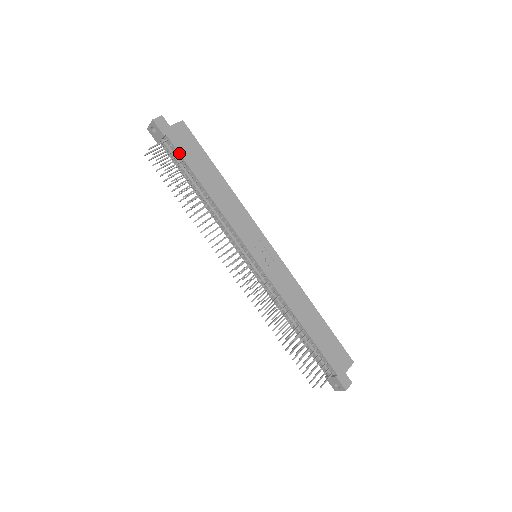
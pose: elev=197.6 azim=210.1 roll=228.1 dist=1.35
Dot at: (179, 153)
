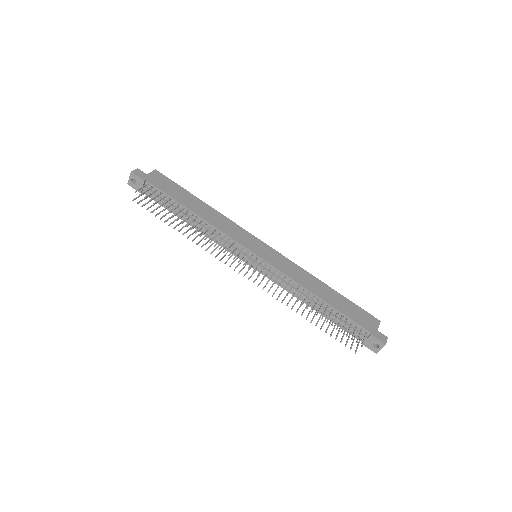
Dot at: (161, 190)
